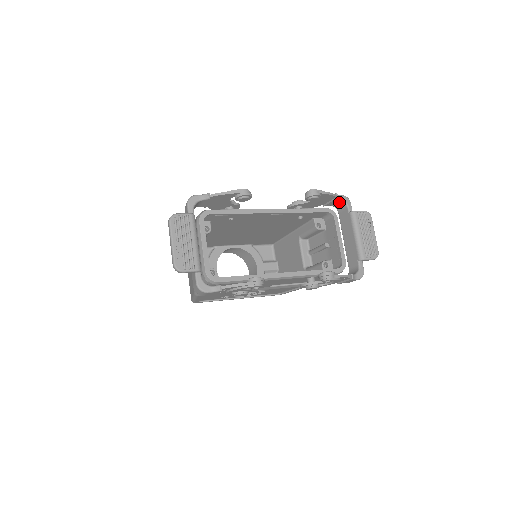
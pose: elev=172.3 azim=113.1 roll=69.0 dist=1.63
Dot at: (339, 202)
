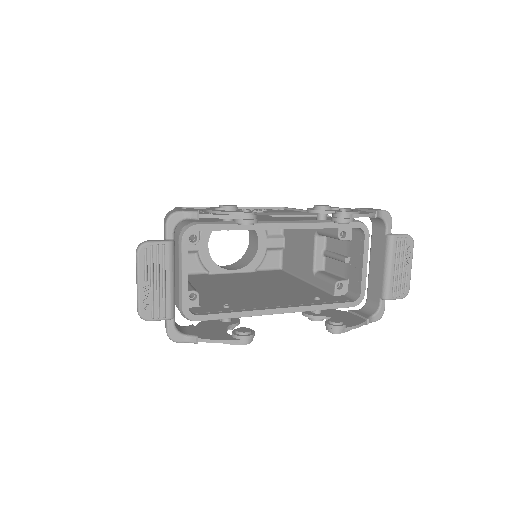
Dot at: occluded
